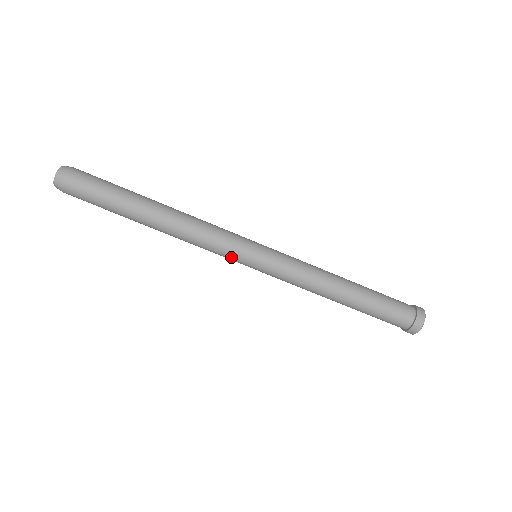
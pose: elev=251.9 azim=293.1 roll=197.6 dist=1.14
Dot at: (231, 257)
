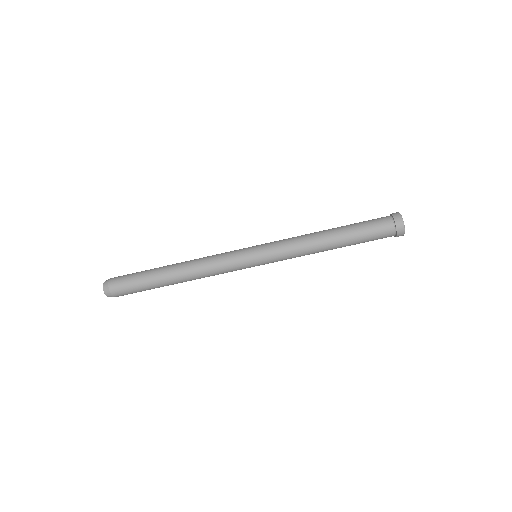
Dot at: (238, 264)
